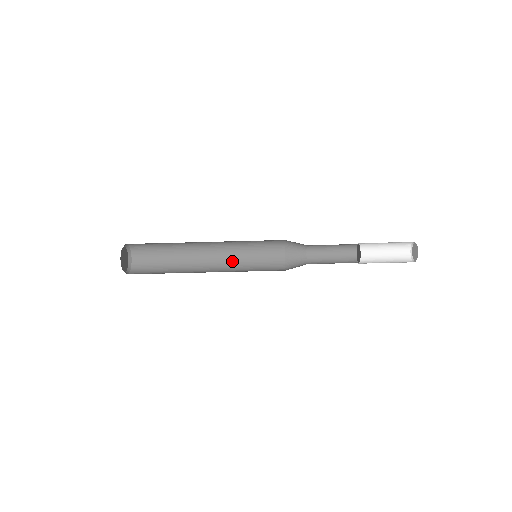
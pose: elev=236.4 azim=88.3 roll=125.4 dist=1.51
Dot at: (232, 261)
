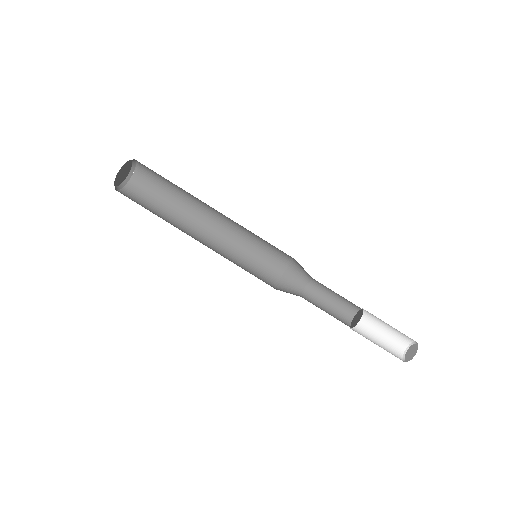
Dot at: (222, 255)
